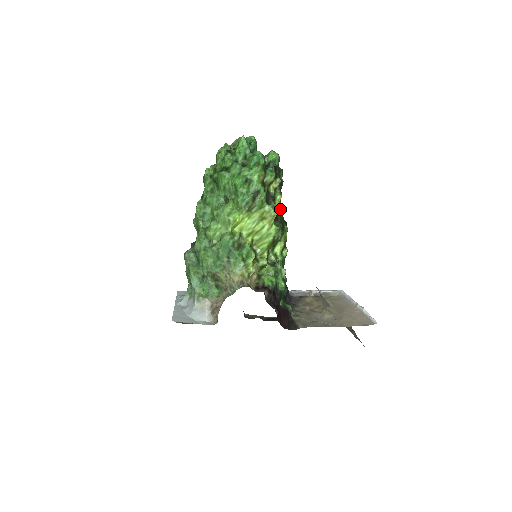
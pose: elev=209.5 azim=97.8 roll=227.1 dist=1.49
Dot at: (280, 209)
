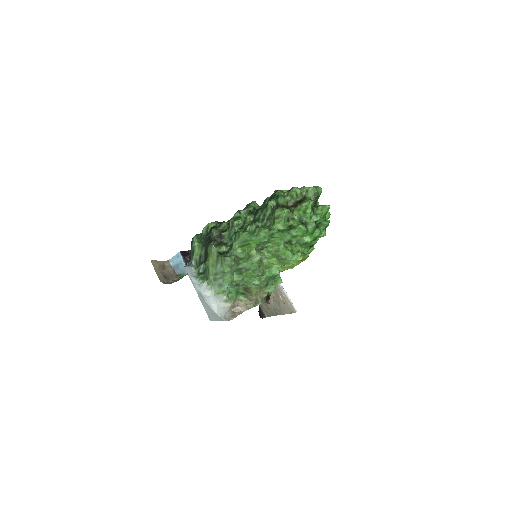
Dot at: occluded
